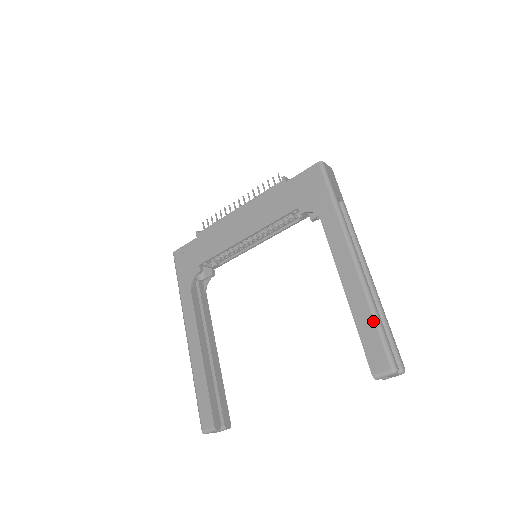
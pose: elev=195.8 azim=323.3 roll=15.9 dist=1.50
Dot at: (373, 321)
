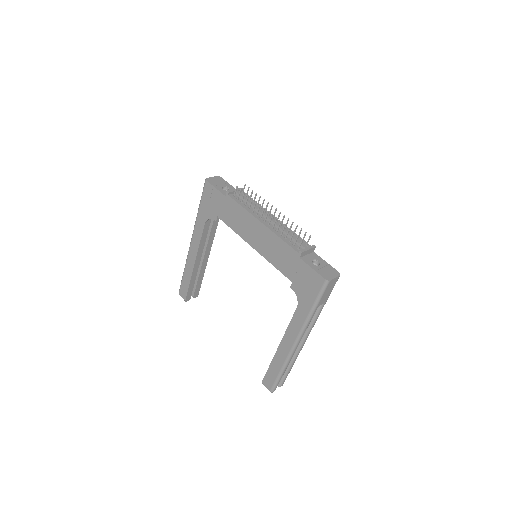
Dot at: (278, 373)
